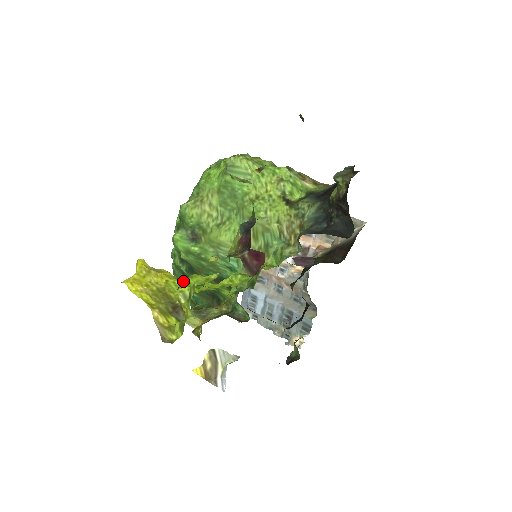
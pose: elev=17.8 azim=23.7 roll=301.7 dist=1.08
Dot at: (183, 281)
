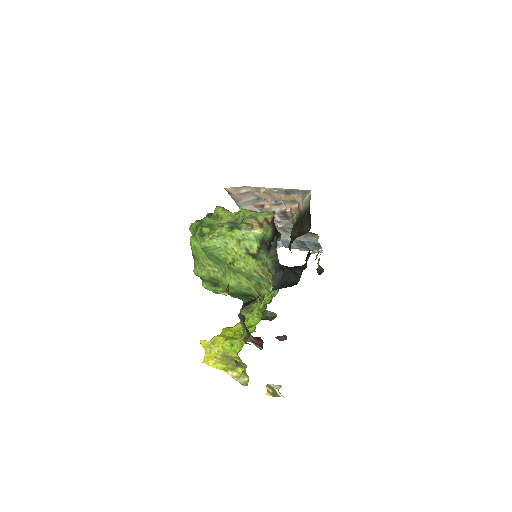
Dot at: (231, 349)
